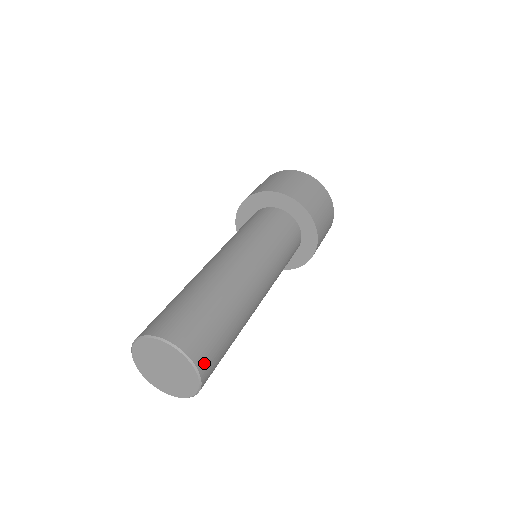
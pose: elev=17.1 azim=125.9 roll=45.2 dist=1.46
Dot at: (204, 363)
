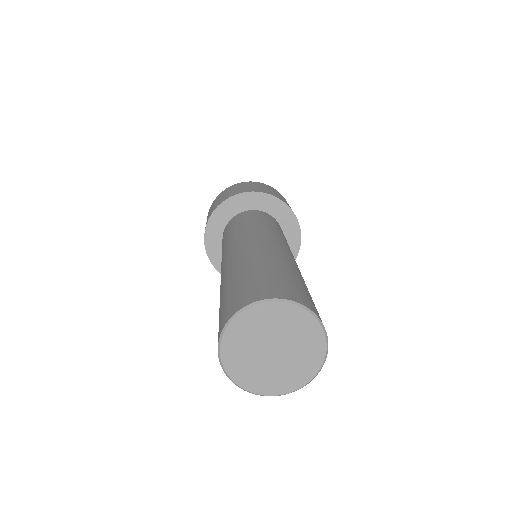
Dot at: occluded
